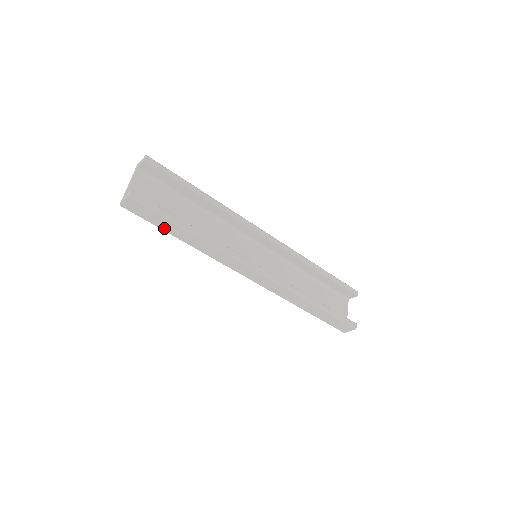
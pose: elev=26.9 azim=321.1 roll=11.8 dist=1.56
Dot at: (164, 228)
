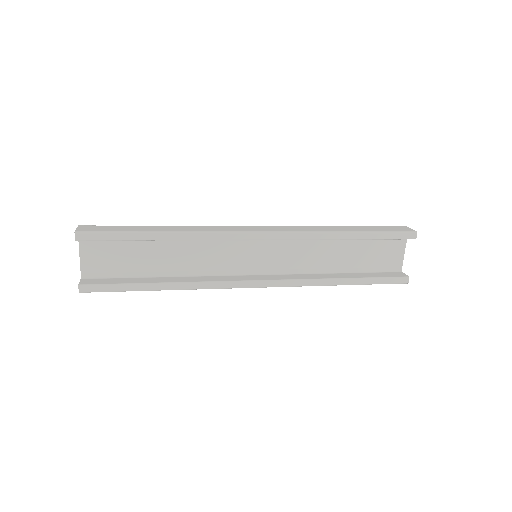
Dot at: occluded
